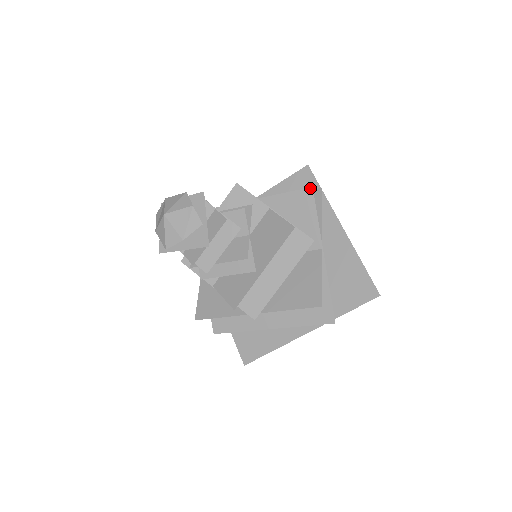
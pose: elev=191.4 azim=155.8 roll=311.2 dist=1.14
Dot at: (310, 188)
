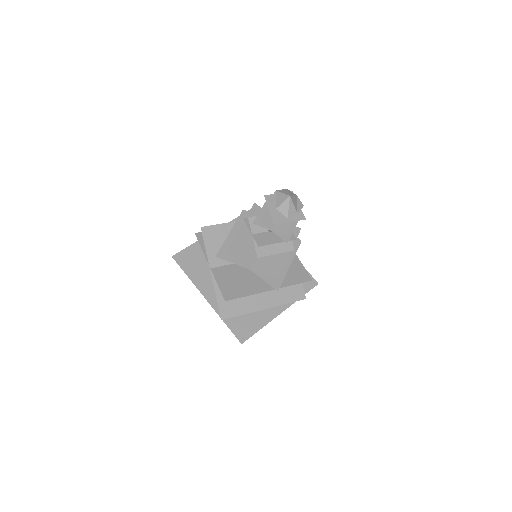
Dot at: occluded
